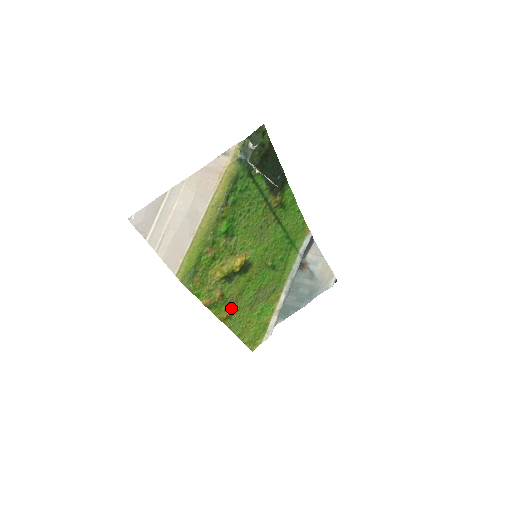
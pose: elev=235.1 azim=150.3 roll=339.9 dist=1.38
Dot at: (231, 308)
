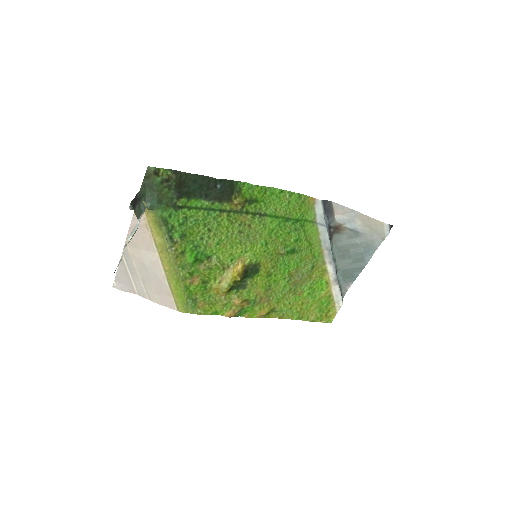
Dot at: (267, 304)
